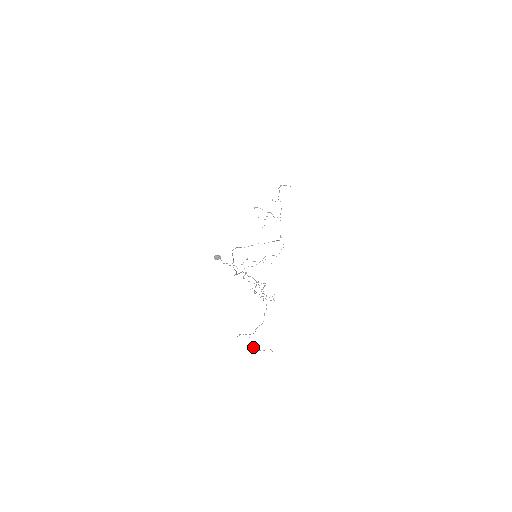
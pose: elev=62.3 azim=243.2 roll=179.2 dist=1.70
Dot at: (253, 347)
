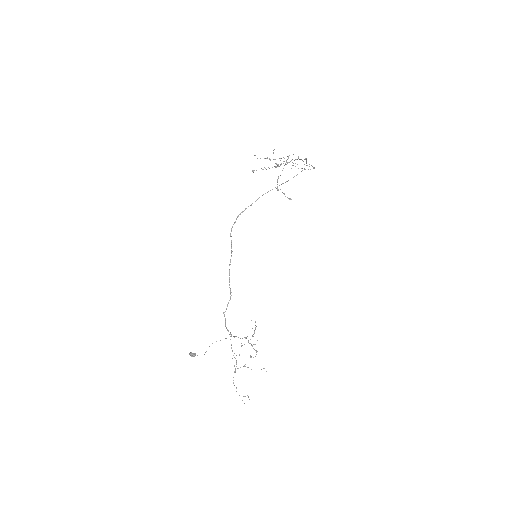
Dot at: occluded
